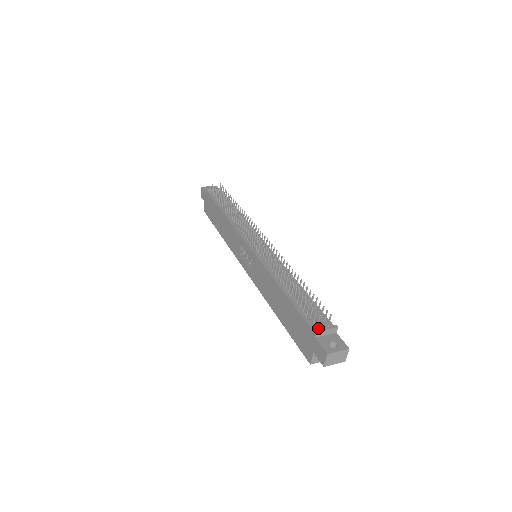
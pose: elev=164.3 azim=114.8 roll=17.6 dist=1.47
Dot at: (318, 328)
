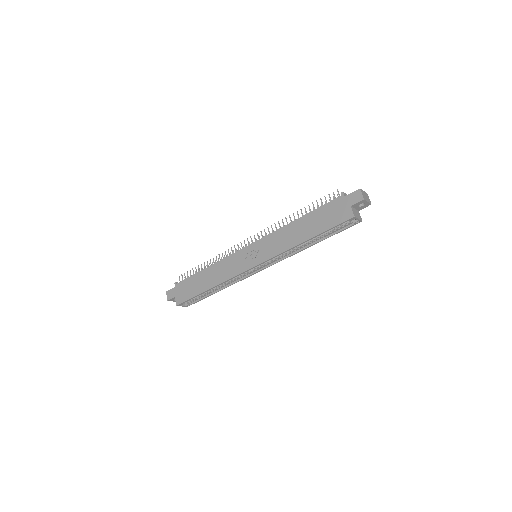
Dot at: occluded
